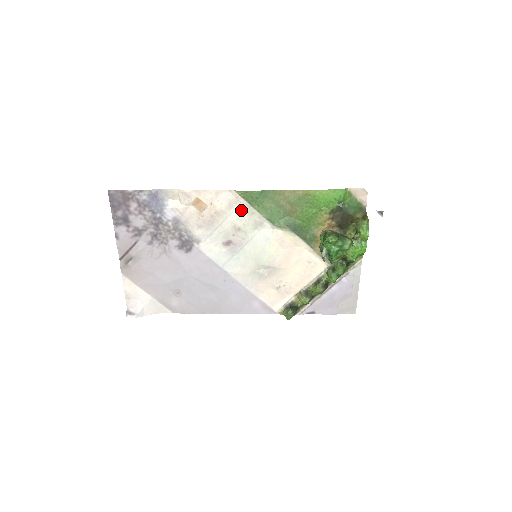
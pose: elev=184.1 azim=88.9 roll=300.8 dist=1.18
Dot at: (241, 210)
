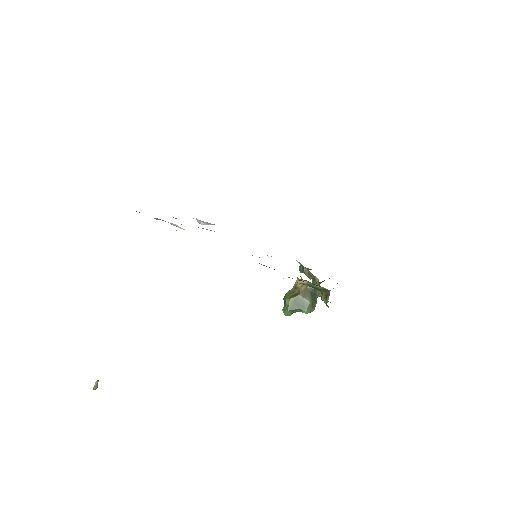
Dot at: occluded
